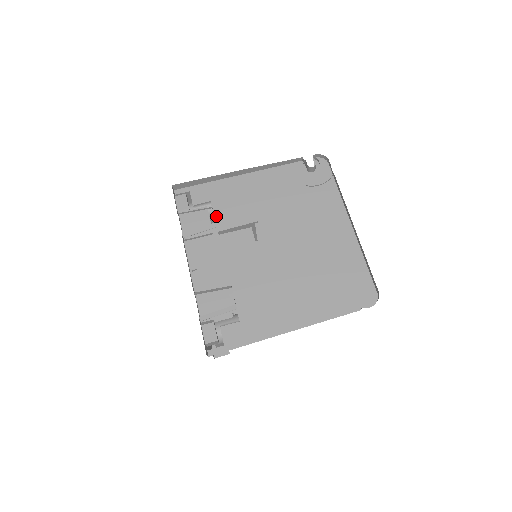
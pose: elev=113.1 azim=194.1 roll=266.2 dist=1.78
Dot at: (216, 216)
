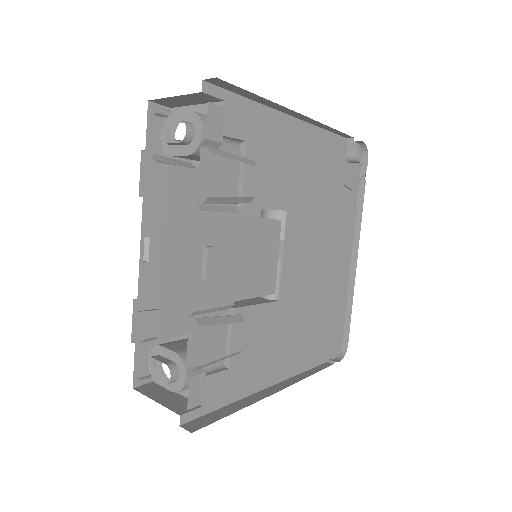
Dot at: (247, 176)
